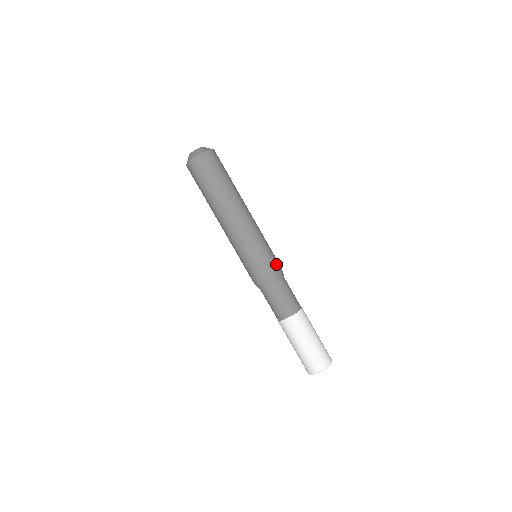
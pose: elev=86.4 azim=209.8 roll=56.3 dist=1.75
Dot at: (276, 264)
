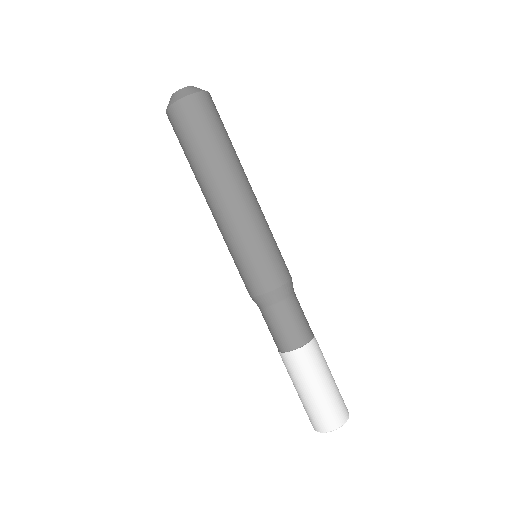
Dot at: occluded
